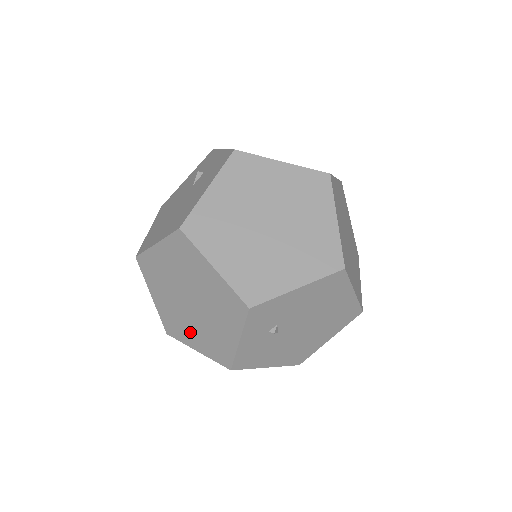
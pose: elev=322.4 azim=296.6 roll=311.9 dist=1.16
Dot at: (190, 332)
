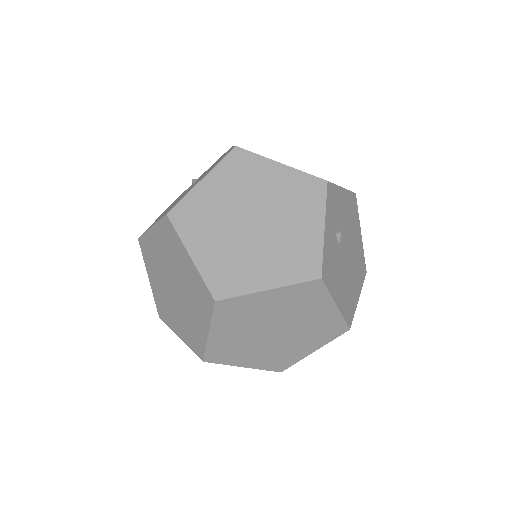
Dot at: (256, 266)
